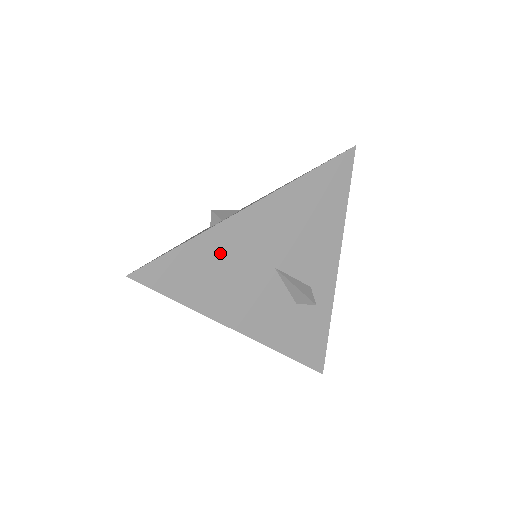
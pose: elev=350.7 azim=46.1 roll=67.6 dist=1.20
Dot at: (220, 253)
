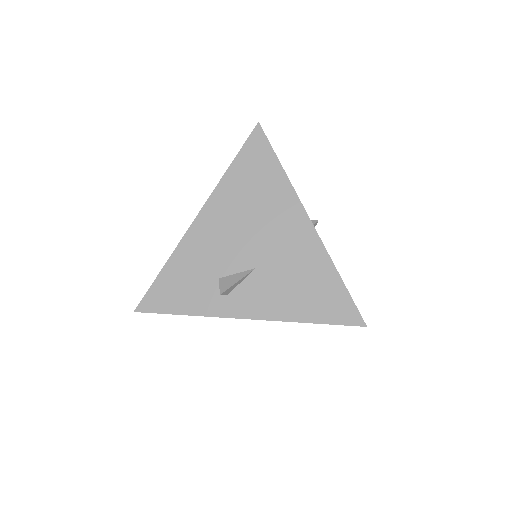
Dot at: occluded
